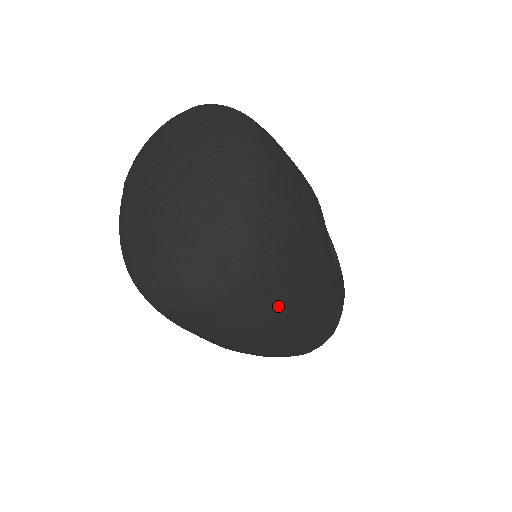
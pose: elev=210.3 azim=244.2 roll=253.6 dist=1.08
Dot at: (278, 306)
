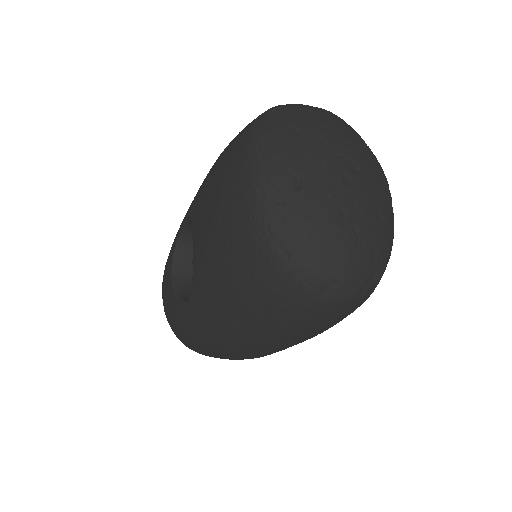
Dot at: occluded
